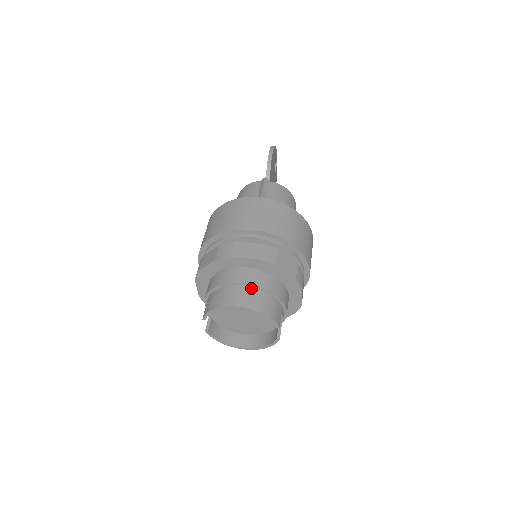
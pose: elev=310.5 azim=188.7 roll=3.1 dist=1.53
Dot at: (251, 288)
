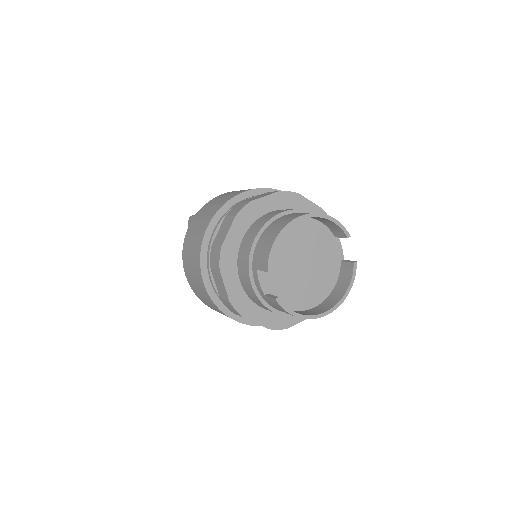
Dot at: (294, 213)
